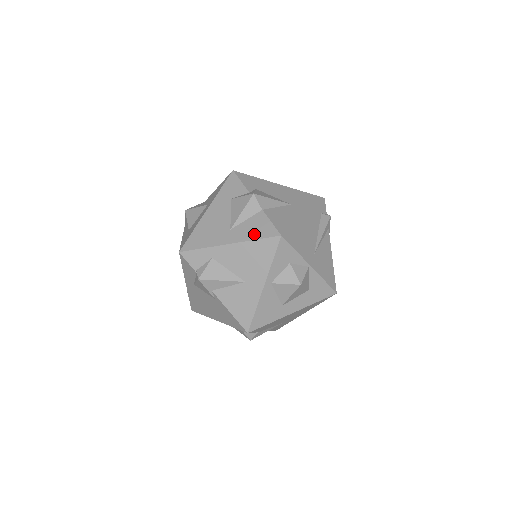
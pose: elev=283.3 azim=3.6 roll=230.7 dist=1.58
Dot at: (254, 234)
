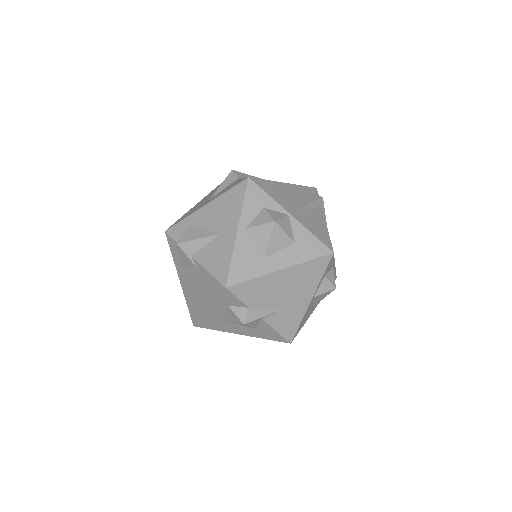
Dot at: (227, 189)
